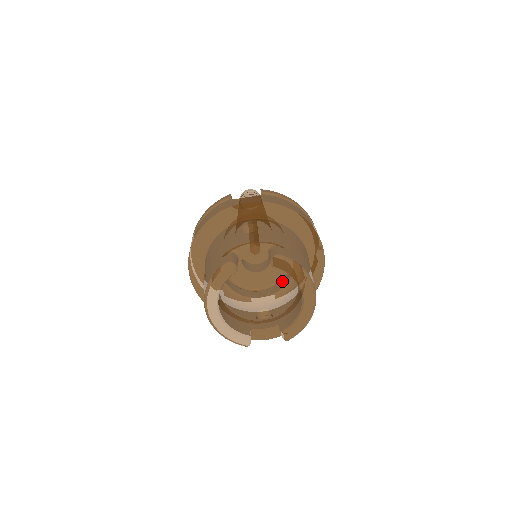
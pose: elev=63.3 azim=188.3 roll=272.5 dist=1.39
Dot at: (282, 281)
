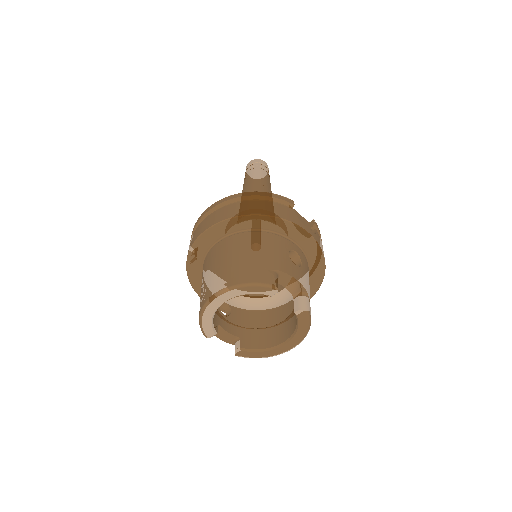
Dot at: occluded
